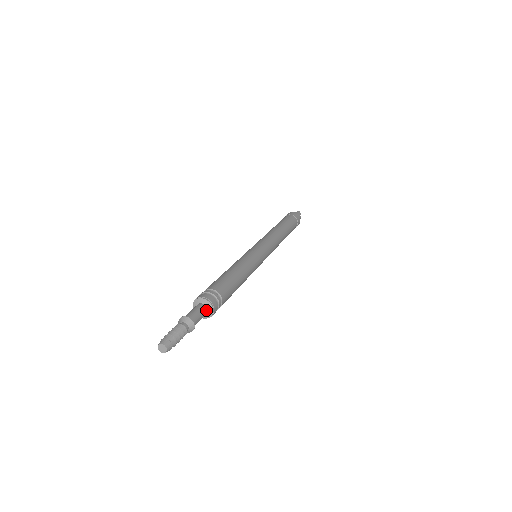
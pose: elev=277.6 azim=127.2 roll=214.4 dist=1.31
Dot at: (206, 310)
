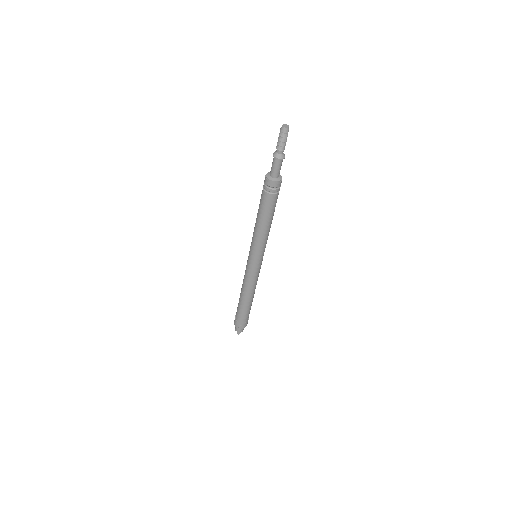
Dot at: (278, 176)
